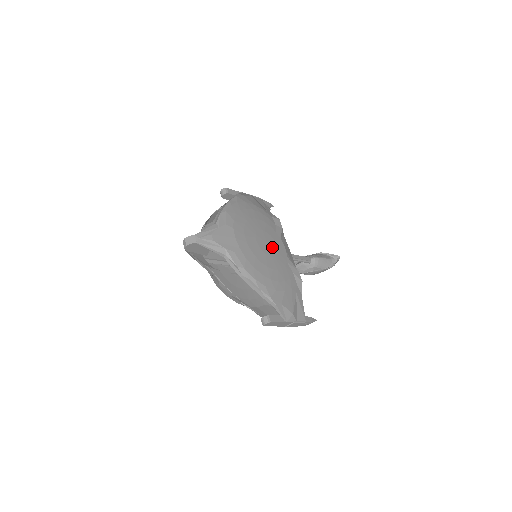
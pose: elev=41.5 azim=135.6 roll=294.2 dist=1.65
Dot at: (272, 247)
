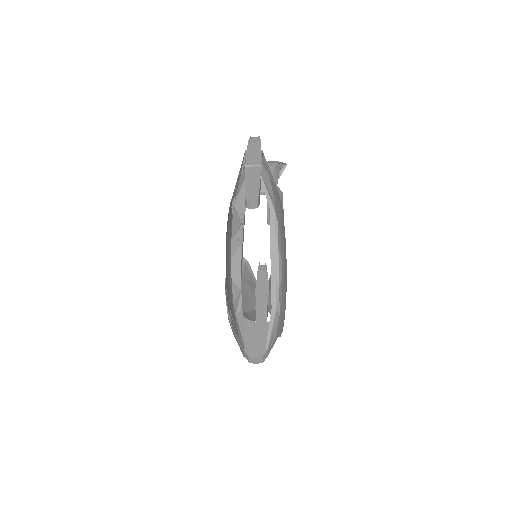
Dot at: occluded
